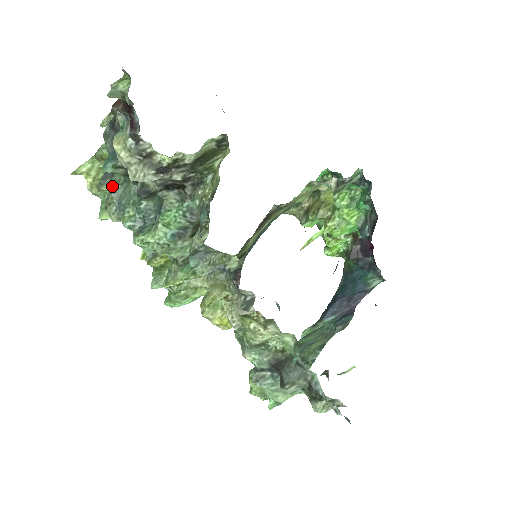
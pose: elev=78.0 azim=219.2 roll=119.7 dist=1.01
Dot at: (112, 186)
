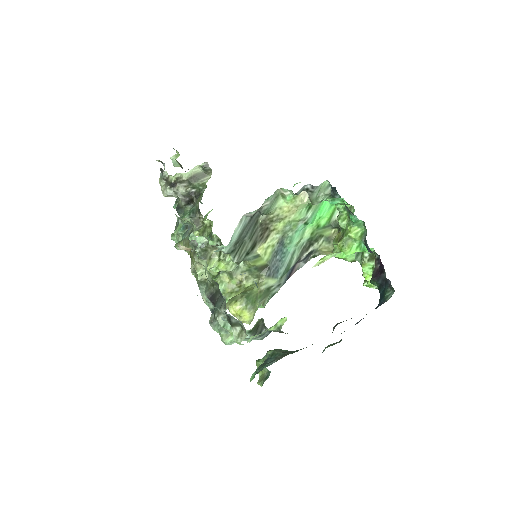
Dot at: occluded
